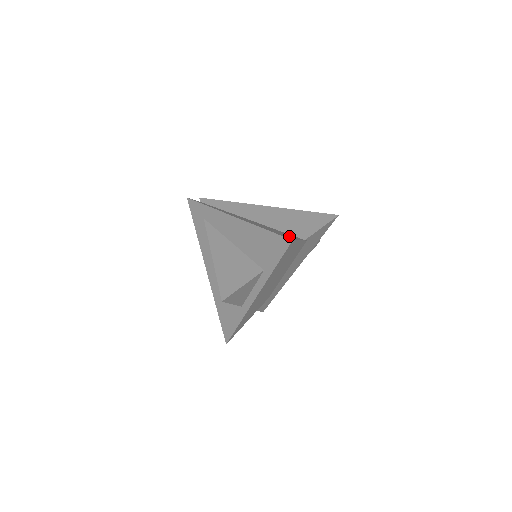
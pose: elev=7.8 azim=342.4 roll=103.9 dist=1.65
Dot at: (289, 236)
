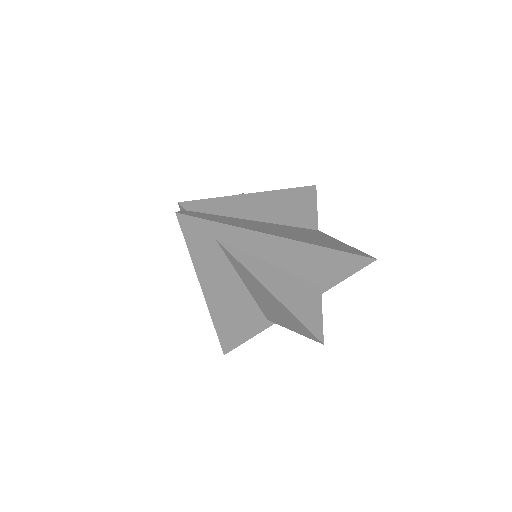
Dot at: (336, 242)
